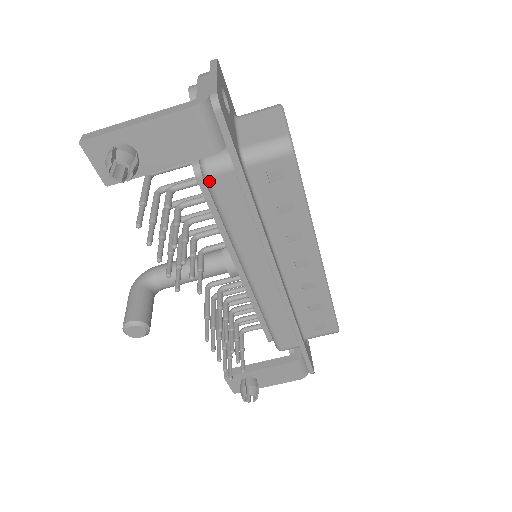
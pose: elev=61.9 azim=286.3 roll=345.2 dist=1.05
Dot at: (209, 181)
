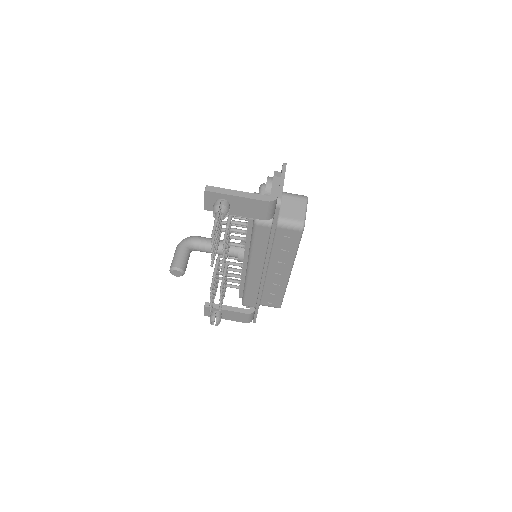
Dot at: (256, 226)
